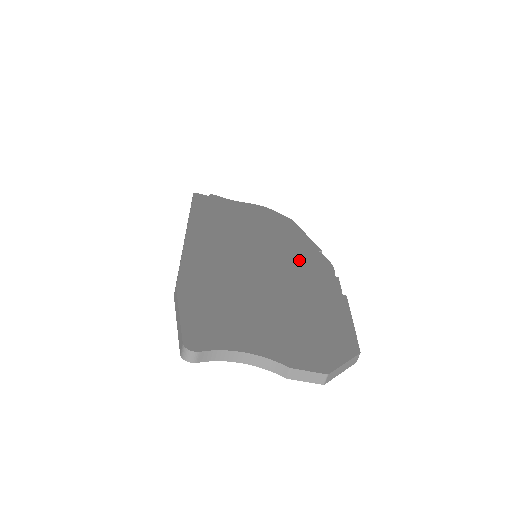
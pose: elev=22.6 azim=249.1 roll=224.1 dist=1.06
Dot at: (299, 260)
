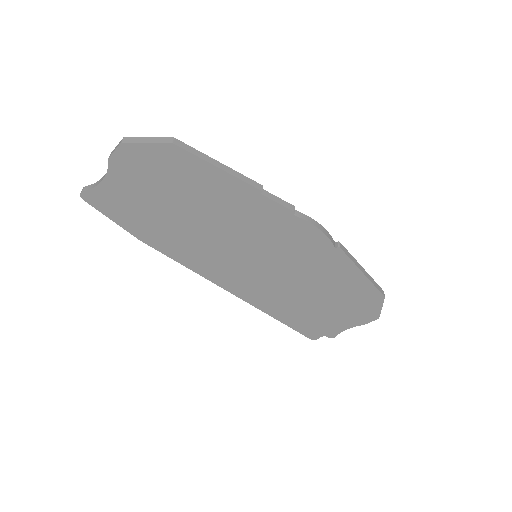
Dot at: occluded
